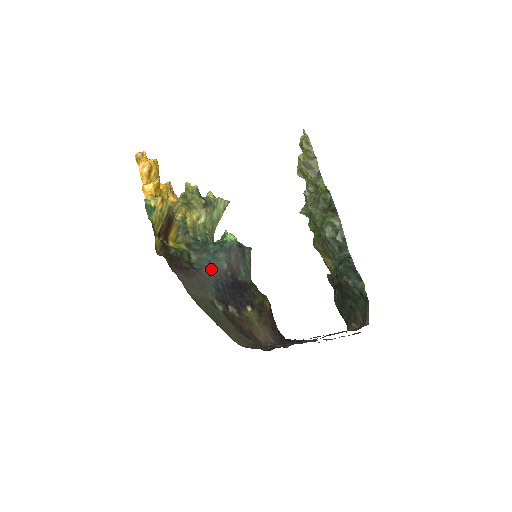
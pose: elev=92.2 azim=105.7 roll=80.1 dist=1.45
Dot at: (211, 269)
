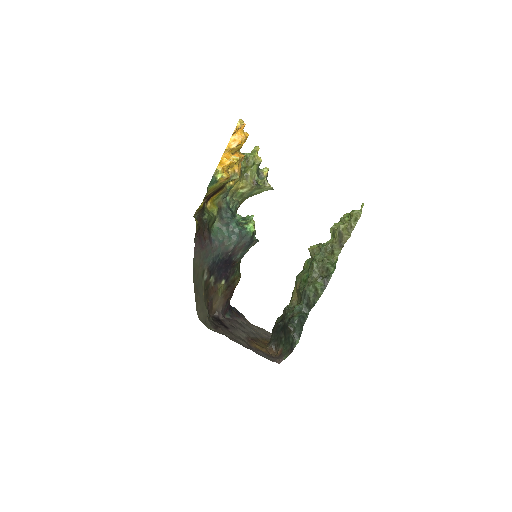
Dot at: (221, 245)
